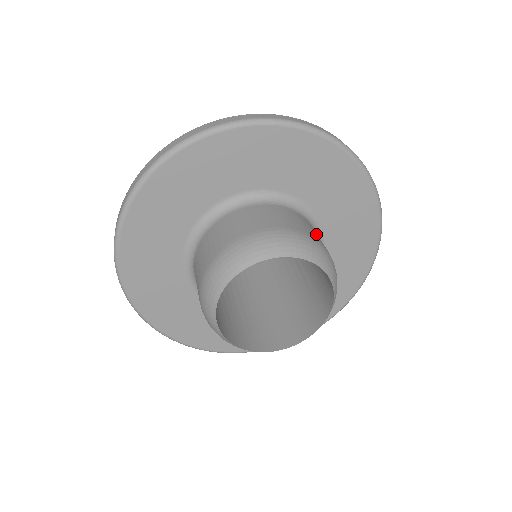
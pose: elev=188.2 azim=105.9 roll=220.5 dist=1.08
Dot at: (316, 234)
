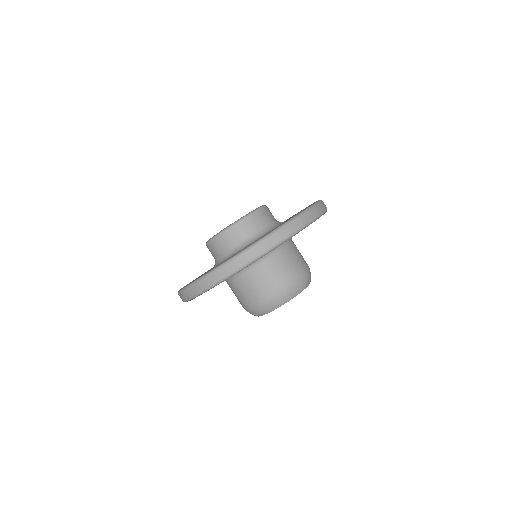
Dot at: occluded
